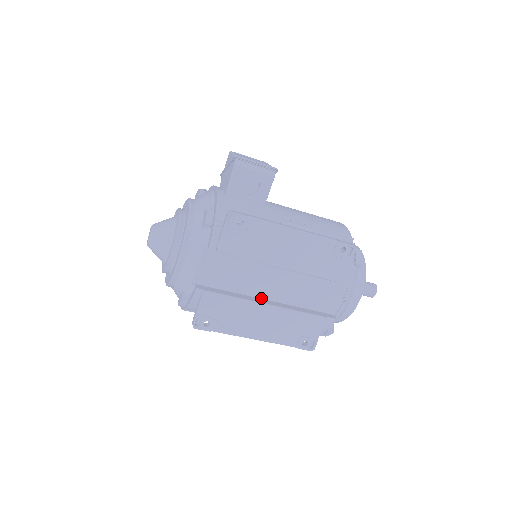
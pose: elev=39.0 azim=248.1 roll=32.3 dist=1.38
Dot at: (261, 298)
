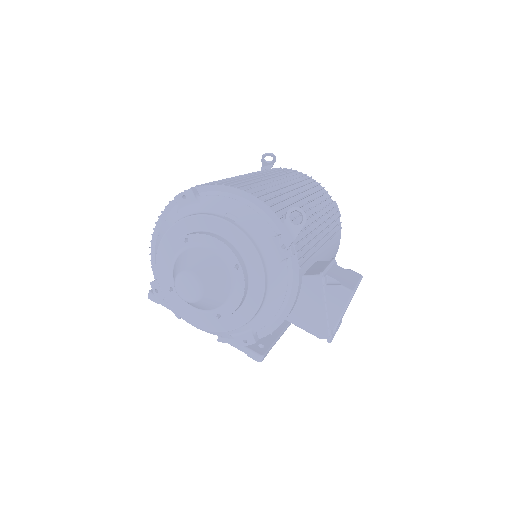
Dot at: occluded
